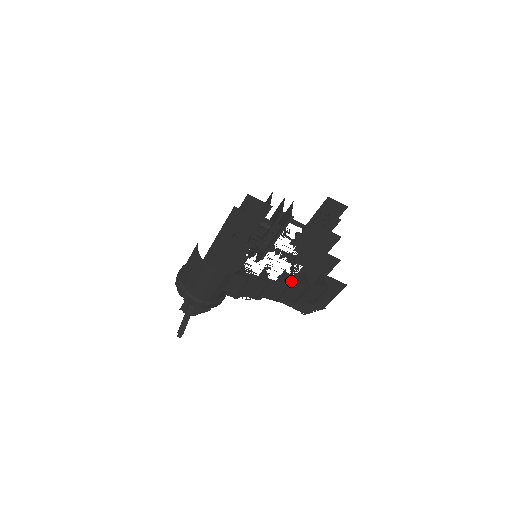
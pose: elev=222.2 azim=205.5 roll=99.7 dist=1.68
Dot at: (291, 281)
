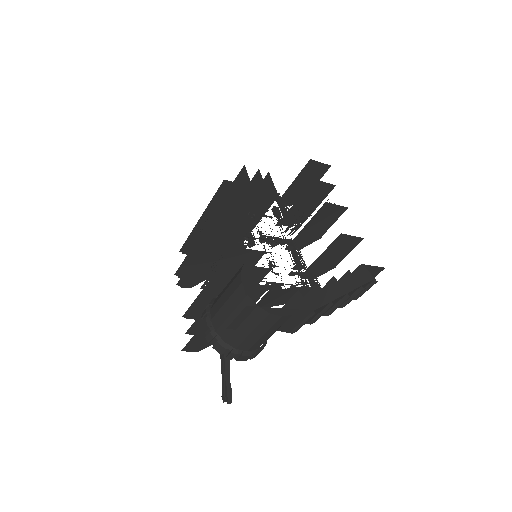
Dot at: (303, 274)
